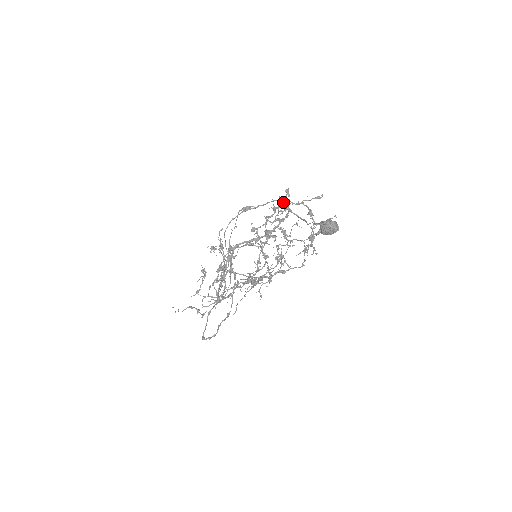
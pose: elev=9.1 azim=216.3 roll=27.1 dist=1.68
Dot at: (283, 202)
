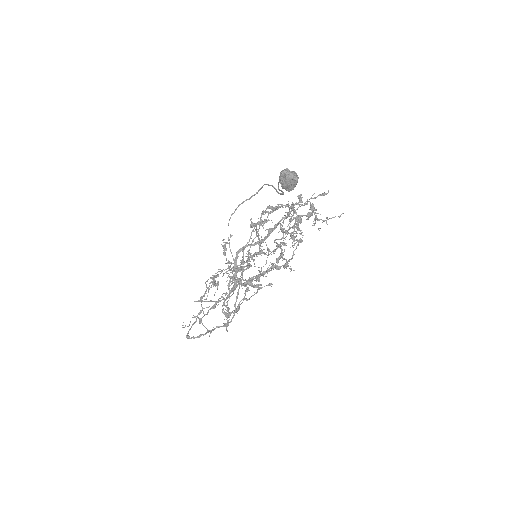
Dot at: occluded
